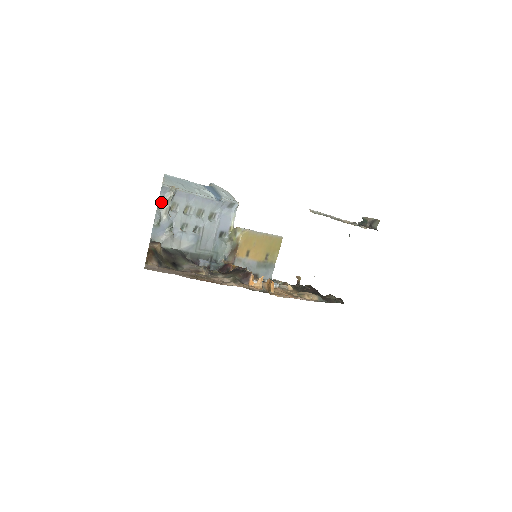
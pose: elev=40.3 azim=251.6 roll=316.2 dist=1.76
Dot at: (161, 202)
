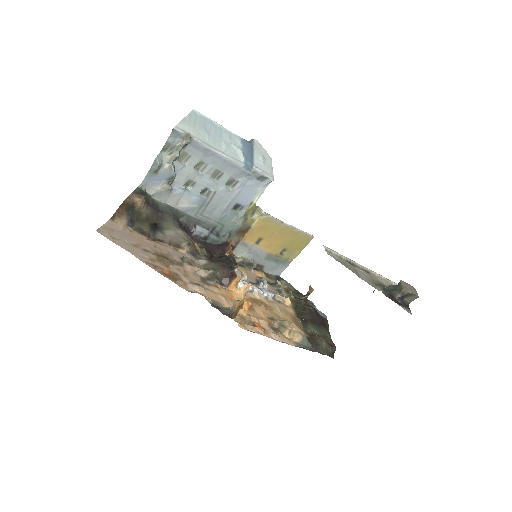
Dot at: (168, 147)
